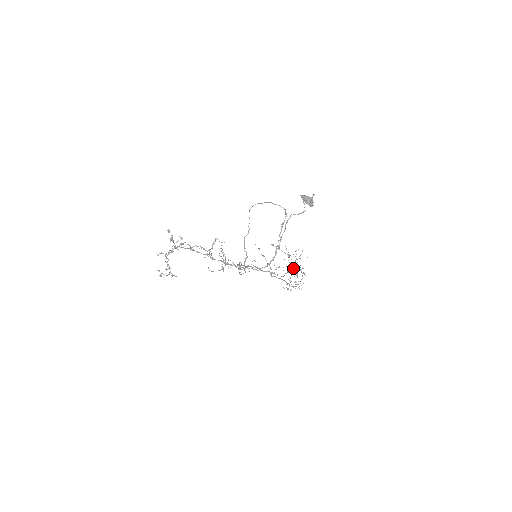
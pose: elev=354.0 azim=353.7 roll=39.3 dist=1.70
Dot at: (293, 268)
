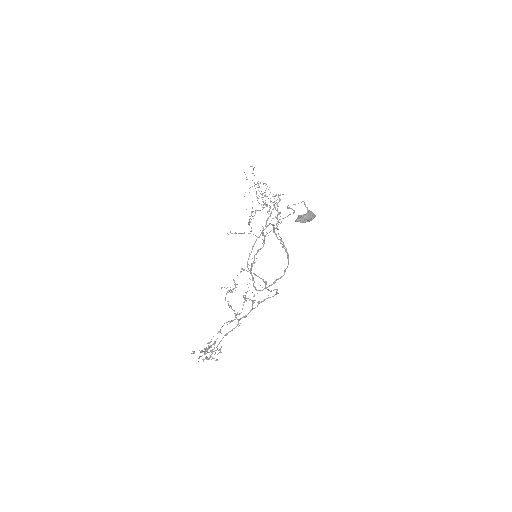
Dot at: occluded
